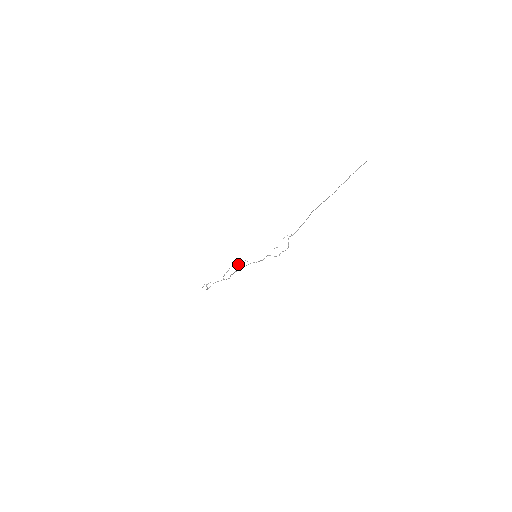
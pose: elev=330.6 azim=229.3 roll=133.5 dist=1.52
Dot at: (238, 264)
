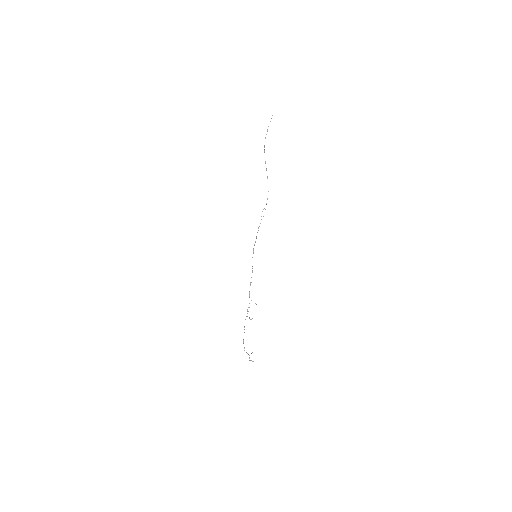
Dot at: occluded
